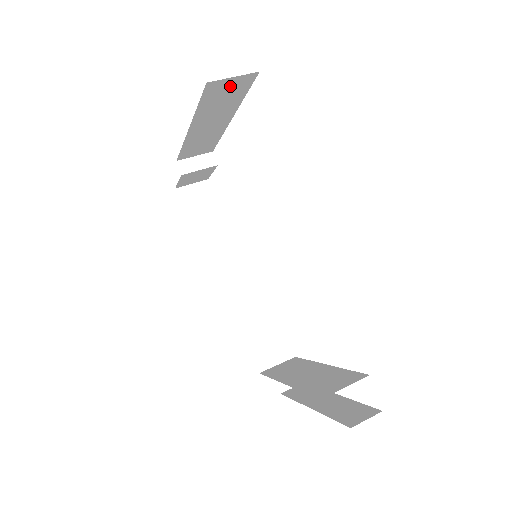
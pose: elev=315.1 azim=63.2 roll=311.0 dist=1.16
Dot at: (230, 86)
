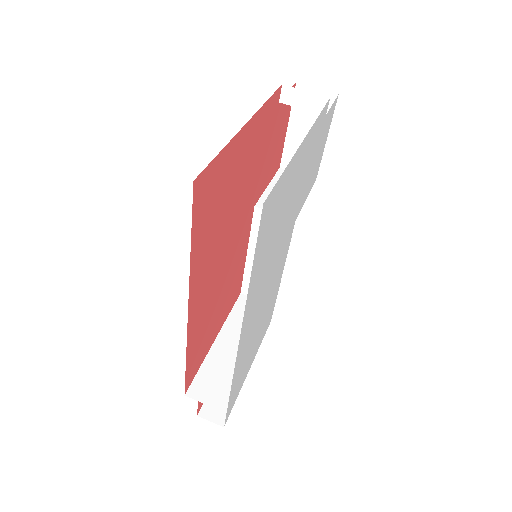
Dot at: occluded
